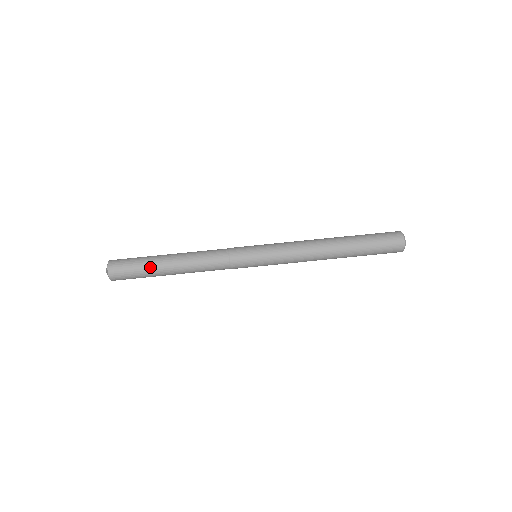
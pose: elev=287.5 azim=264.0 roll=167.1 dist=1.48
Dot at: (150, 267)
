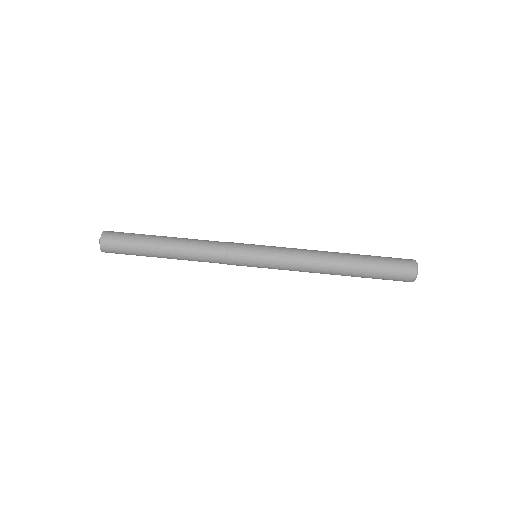
Dot at: (144, 255)
